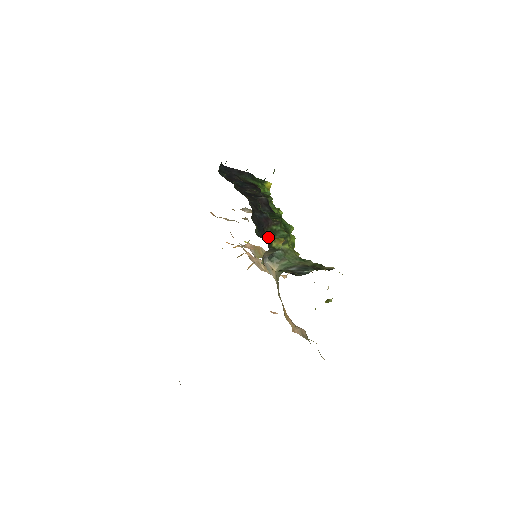
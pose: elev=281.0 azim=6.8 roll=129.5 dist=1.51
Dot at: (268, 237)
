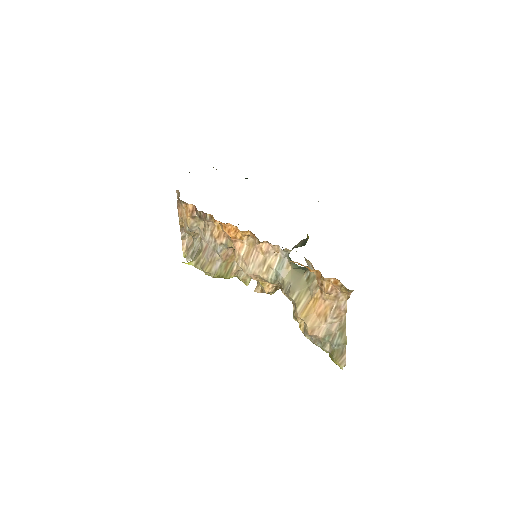
Dot at: occluded
